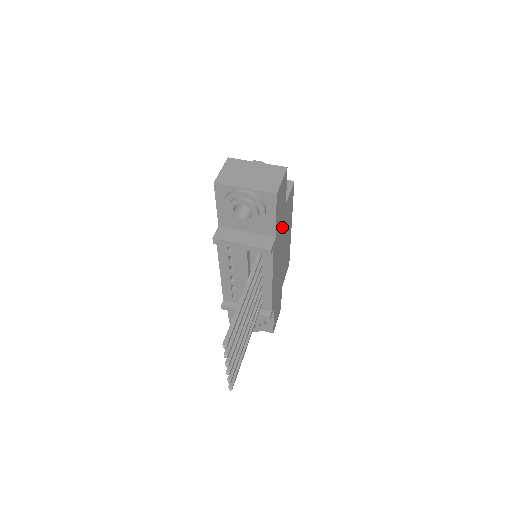
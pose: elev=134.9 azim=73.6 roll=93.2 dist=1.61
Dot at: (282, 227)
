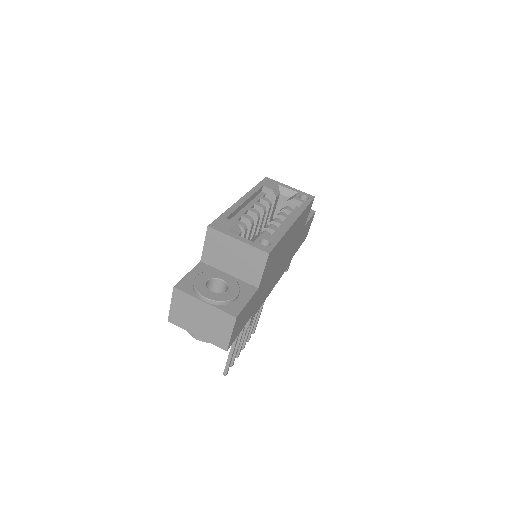
Dot at: (264, 285)
